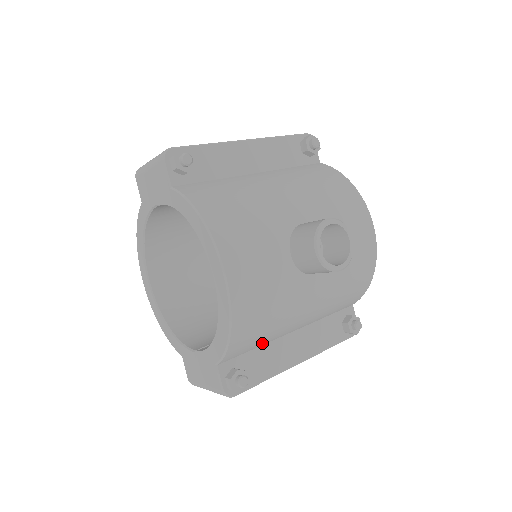
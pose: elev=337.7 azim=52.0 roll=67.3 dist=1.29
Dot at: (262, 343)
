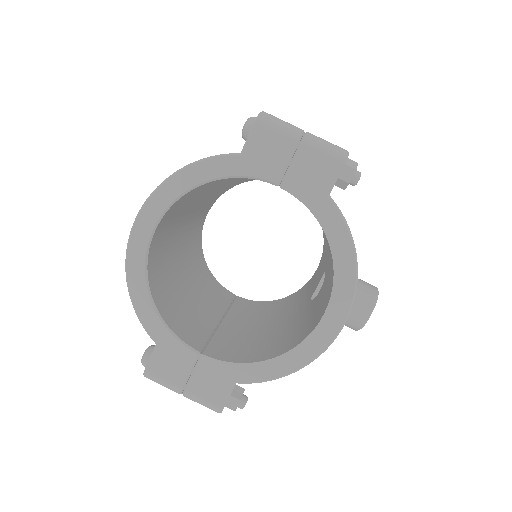
Dot at: occluded
